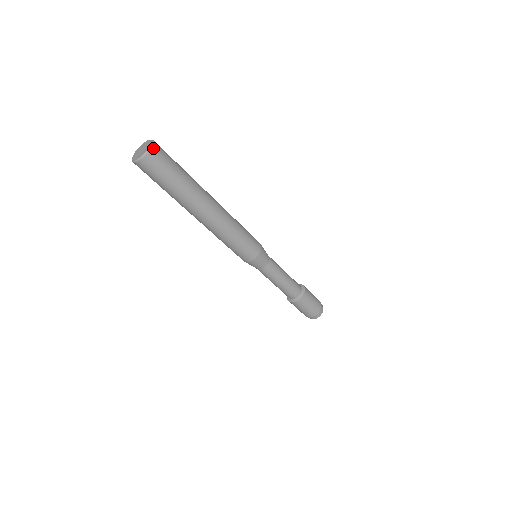
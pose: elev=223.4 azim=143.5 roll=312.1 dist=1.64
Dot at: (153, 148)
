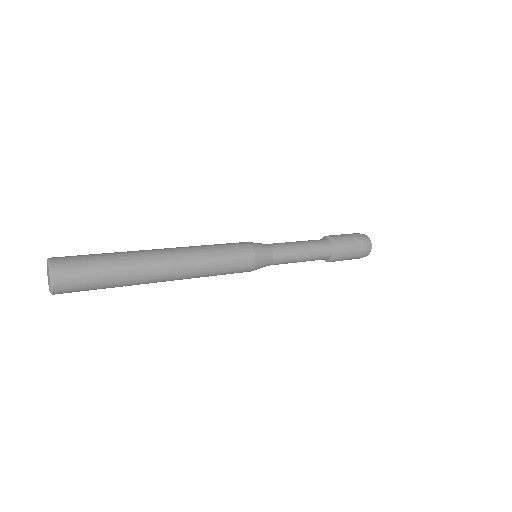
Dot at: (55, 287)
